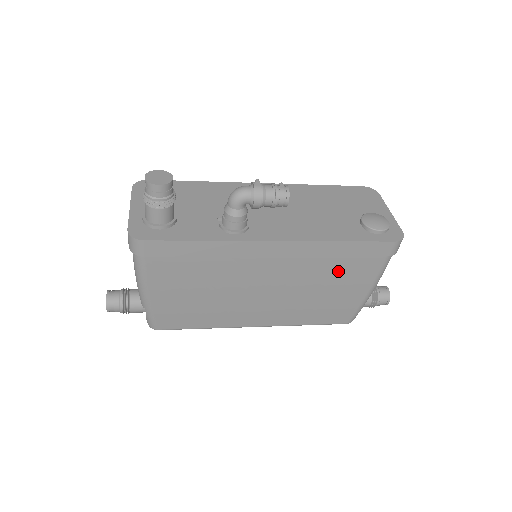
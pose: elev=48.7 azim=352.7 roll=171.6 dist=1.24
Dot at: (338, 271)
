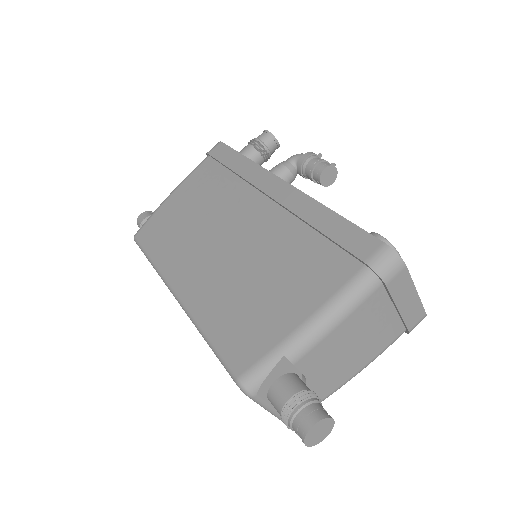
Dot at: (300, 257)
